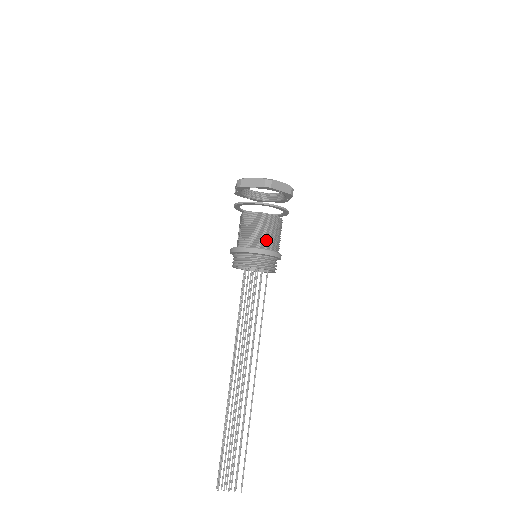
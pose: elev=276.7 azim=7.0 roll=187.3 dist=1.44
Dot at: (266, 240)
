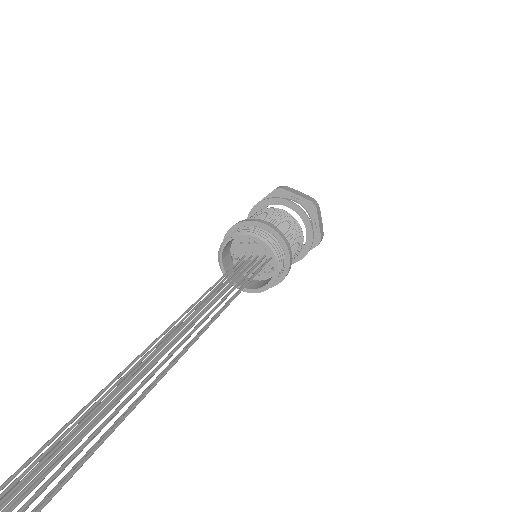
Dot at: (264, 219)
